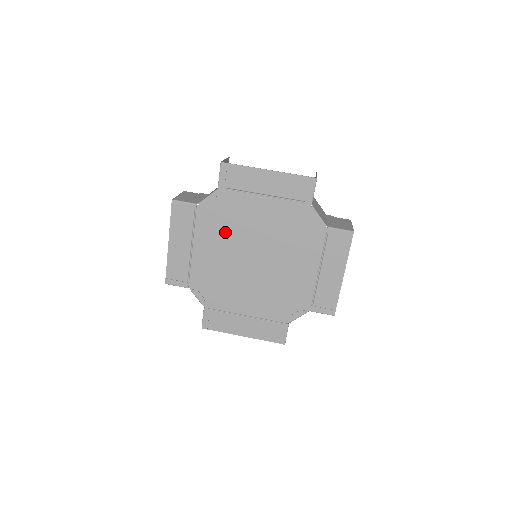
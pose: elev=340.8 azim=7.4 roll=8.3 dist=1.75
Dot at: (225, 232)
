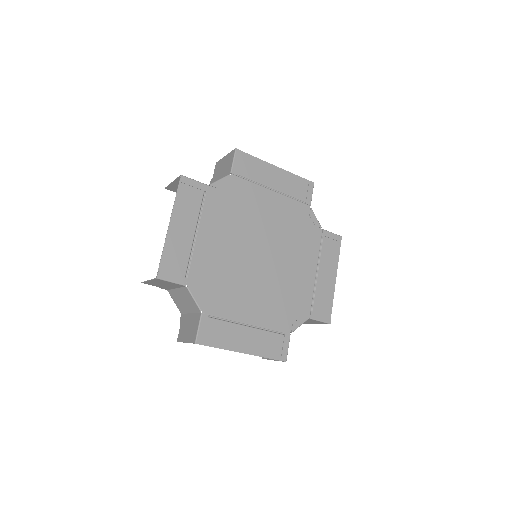
Dot at: (234, 221)
